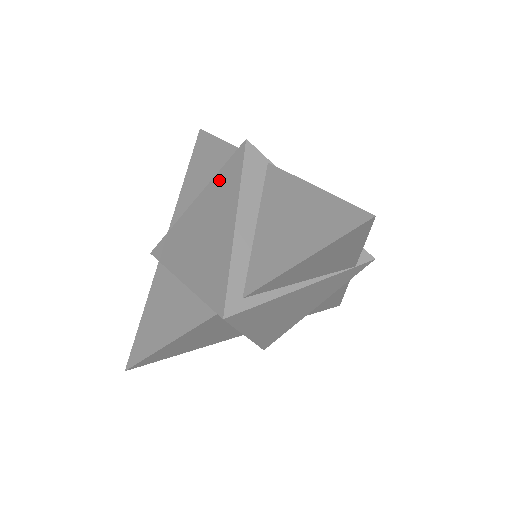
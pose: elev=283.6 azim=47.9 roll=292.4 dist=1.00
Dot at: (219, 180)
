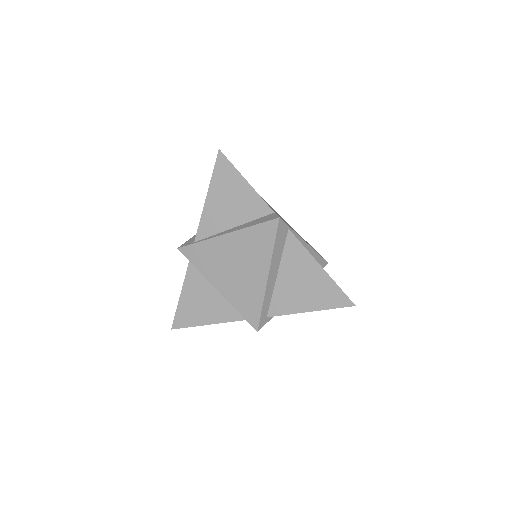
Dot at: (252, 234)
